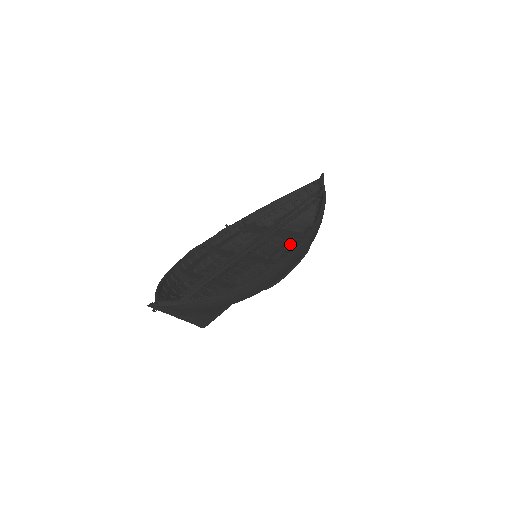
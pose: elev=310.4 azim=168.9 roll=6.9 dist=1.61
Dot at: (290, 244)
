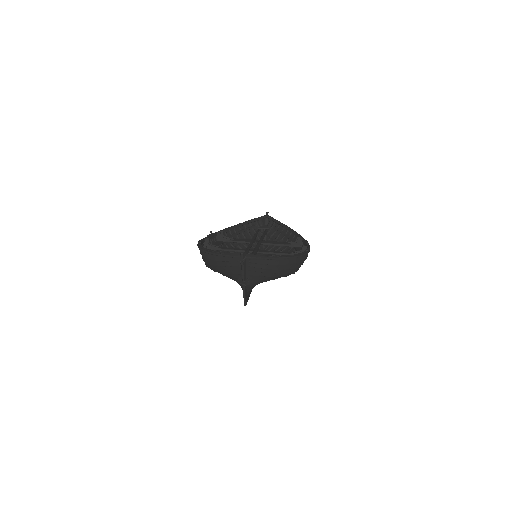
Dot at: occluded
